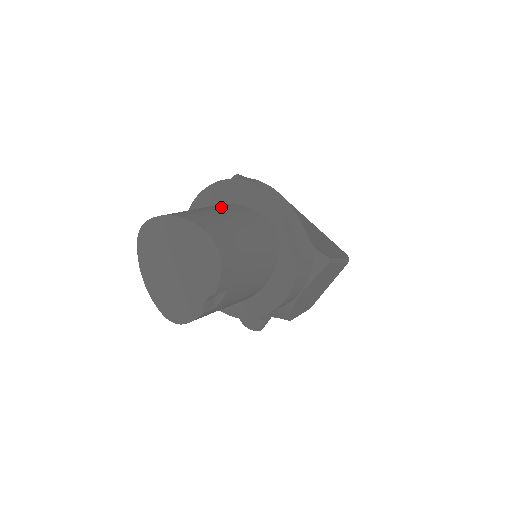
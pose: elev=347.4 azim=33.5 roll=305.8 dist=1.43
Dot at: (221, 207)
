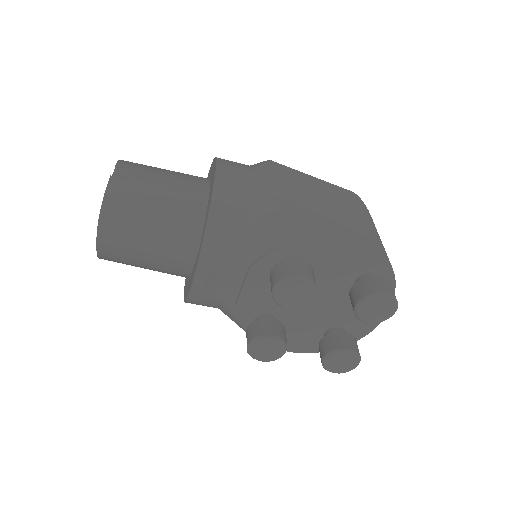
Dot at: occluded
